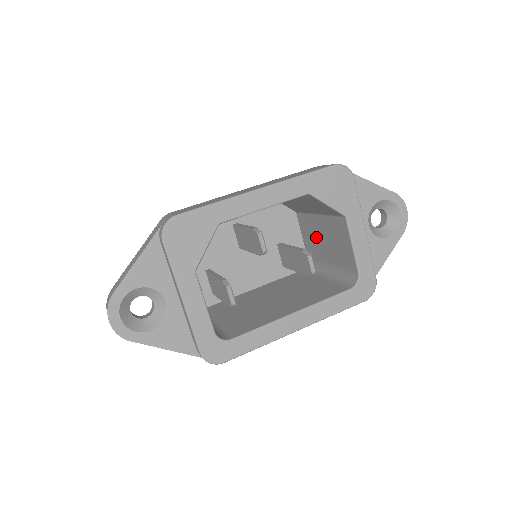
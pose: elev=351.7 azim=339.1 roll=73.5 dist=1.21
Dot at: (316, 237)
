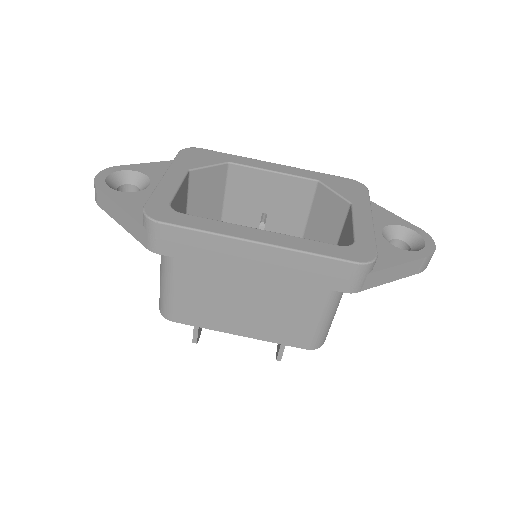
Dot at: occluded
